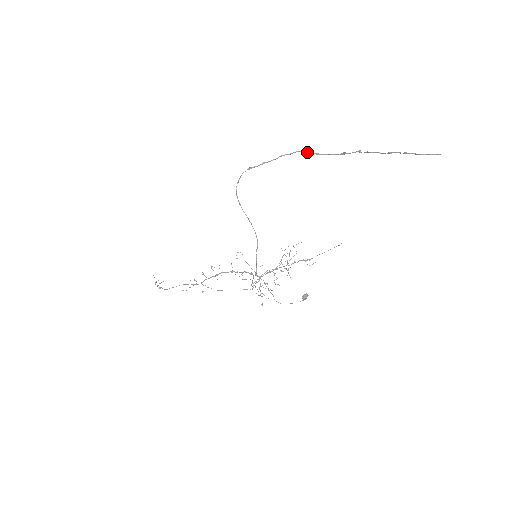
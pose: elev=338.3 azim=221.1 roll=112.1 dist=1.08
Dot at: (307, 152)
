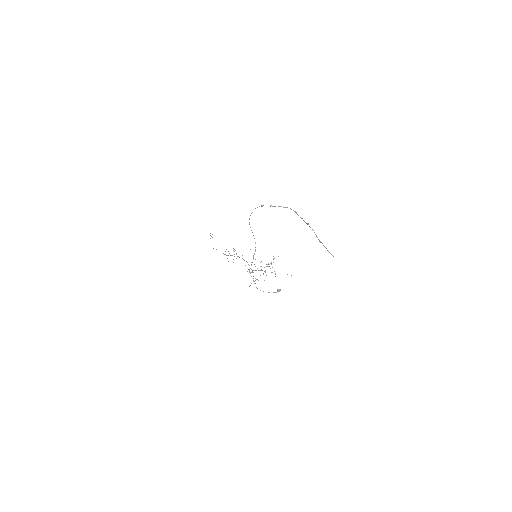
Dot at: (294, 211)
